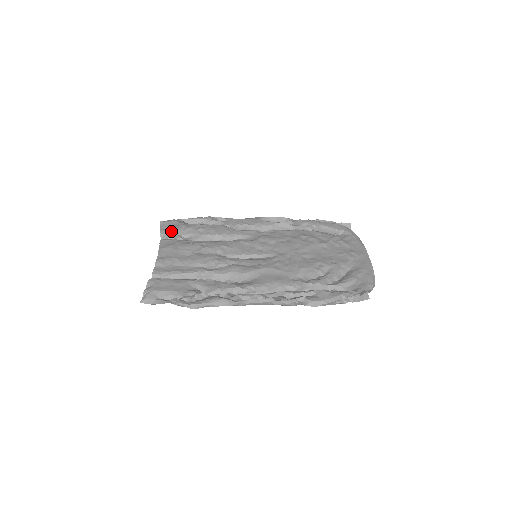
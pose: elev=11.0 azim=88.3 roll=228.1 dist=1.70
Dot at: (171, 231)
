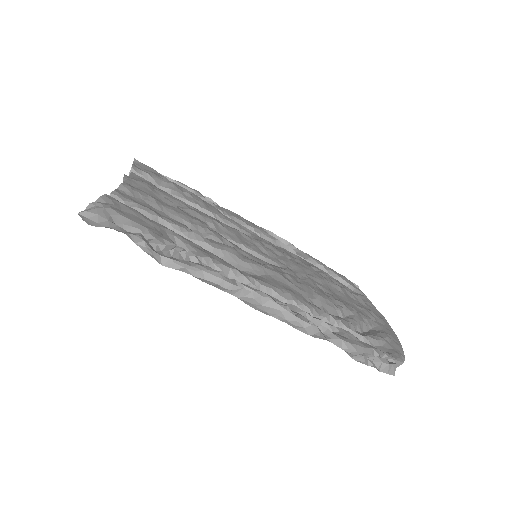
Dot at: (148, 173)
